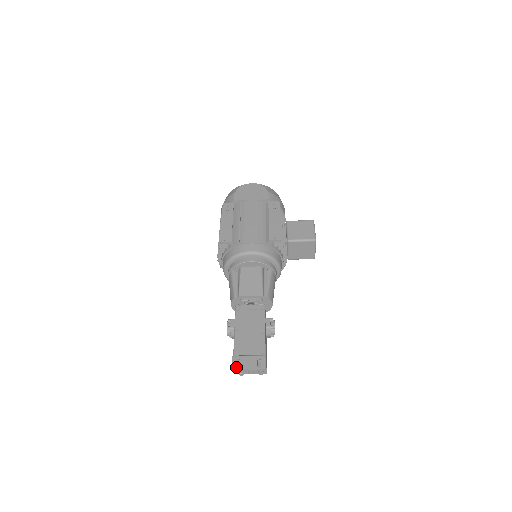
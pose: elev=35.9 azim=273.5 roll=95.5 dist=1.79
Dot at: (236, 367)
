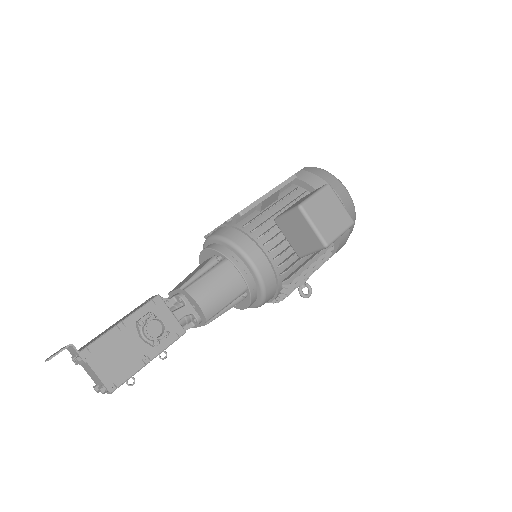
Dot at: occluded
